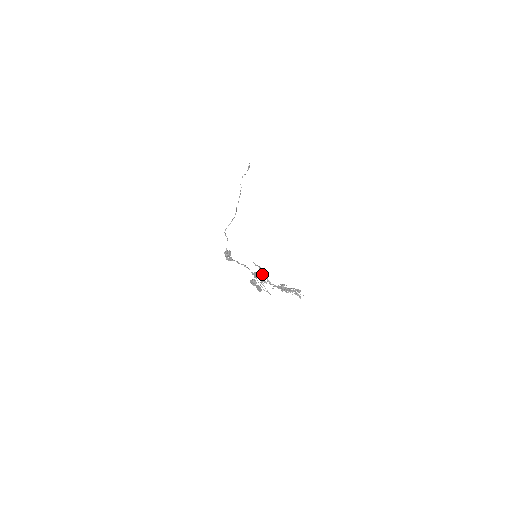
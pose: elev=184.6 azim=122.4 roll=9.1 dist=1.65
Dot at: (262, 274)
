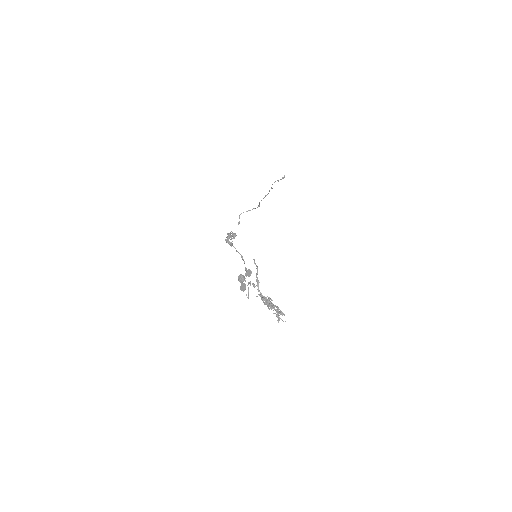
Dot at: (256, 275)
